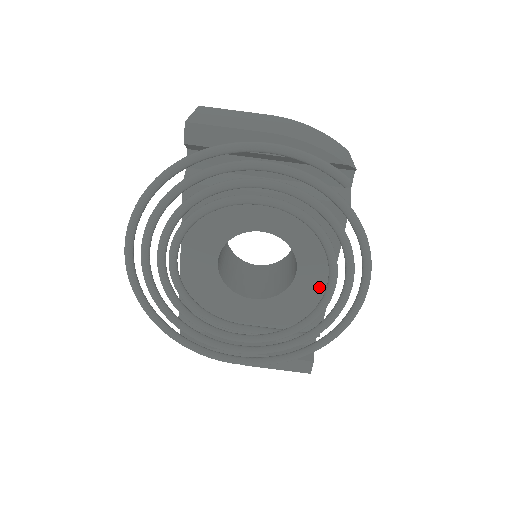
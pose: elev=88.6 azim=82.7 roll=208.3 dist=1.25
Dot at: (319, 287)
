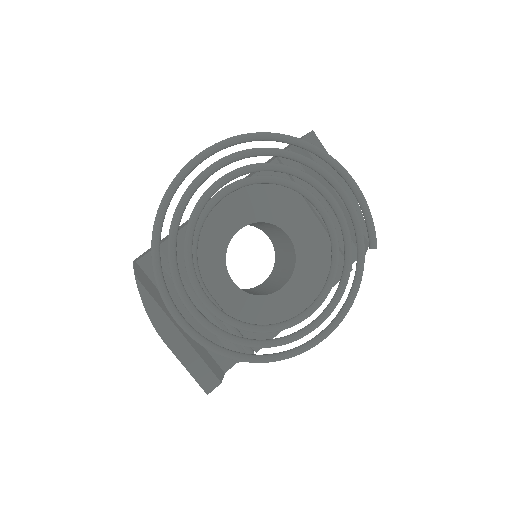
Dot at: (286, 314)
